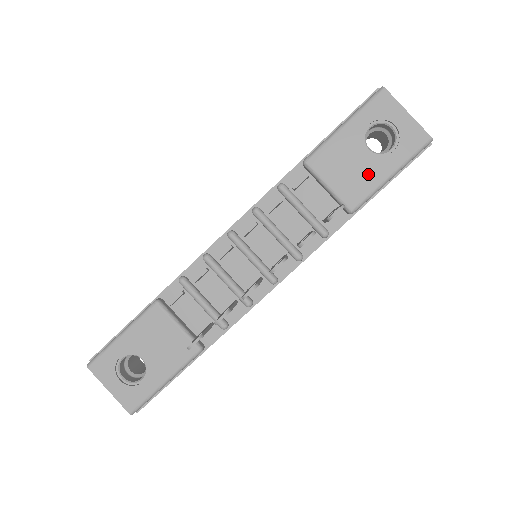
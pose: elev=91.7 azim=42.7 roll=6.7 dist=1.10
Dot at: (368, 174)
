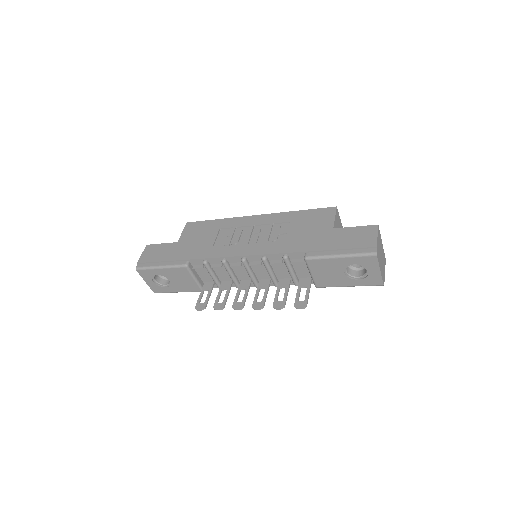
Dot at: (337, 280)
